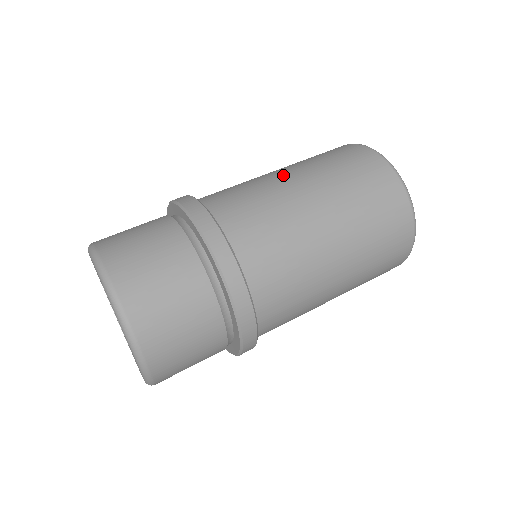
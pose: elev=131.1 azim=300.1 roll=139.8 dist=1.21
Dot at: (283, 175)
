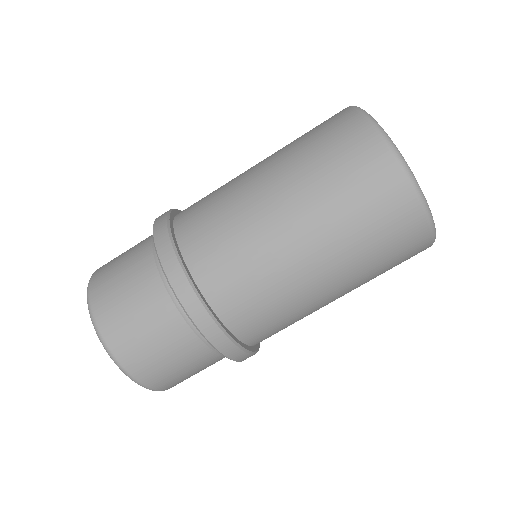
Dot at: (257, 175)
